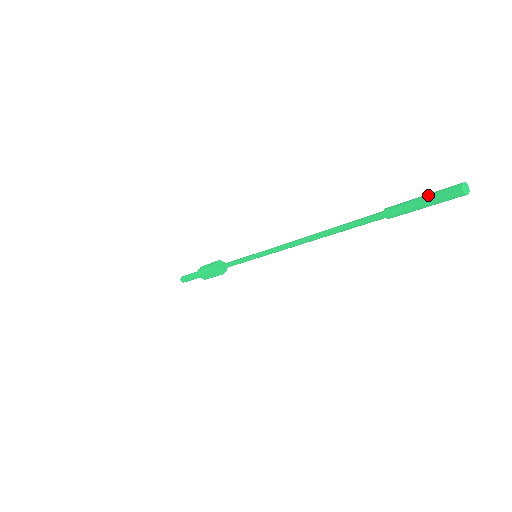
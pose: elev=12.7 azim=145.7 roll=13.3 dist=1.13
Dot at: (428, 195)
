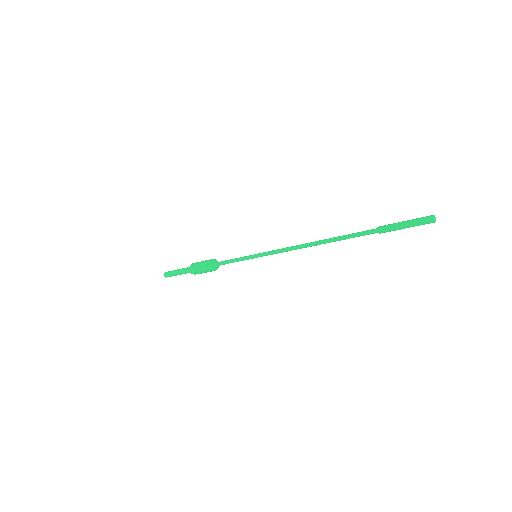
Dot at: occluded
